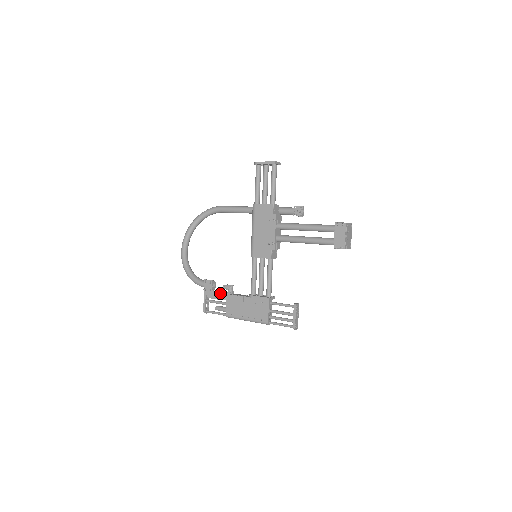
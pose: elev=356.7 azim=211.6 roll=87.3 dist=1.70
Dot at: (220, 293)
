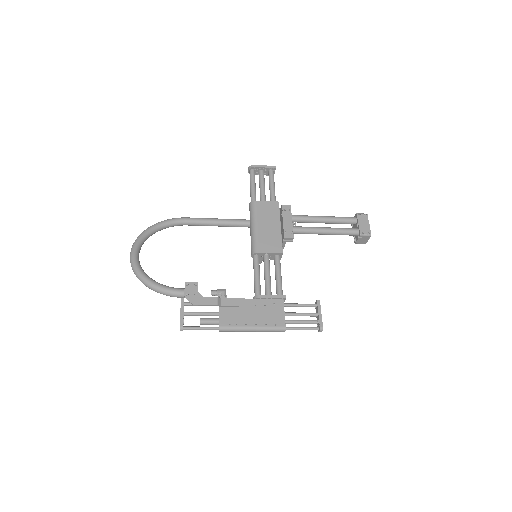
Dot at: occluded
